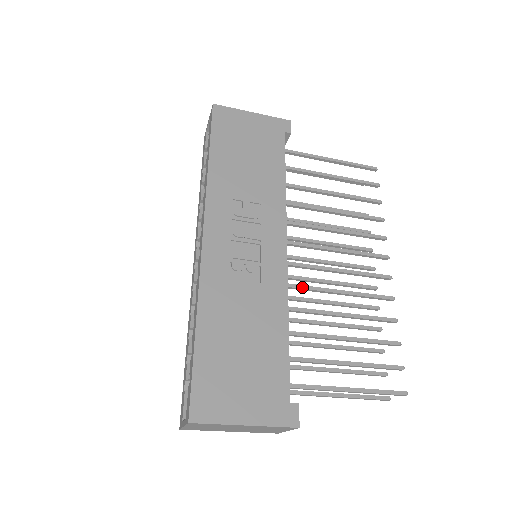
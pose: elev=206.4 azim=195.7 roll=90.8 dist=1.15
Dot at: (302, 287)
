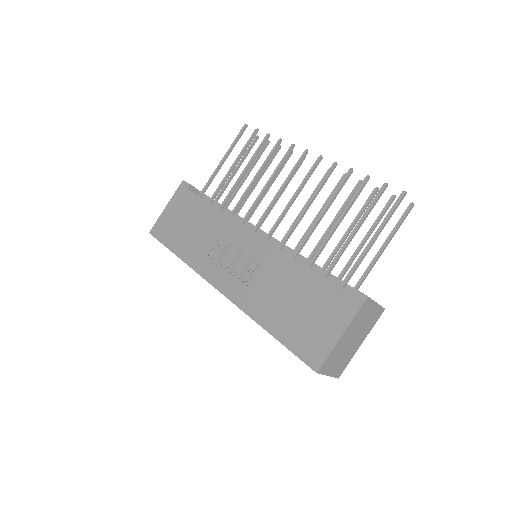
Dot at: (288, 235)
